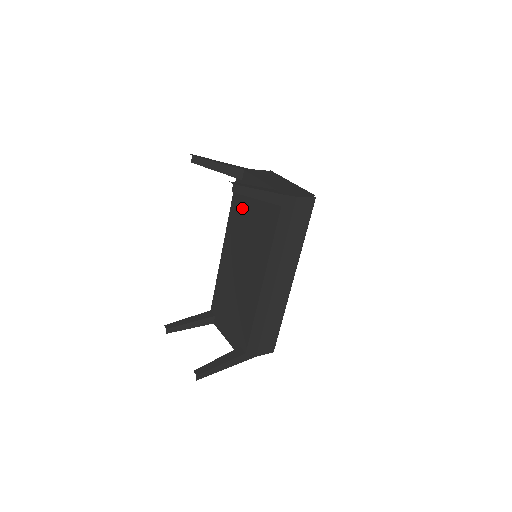
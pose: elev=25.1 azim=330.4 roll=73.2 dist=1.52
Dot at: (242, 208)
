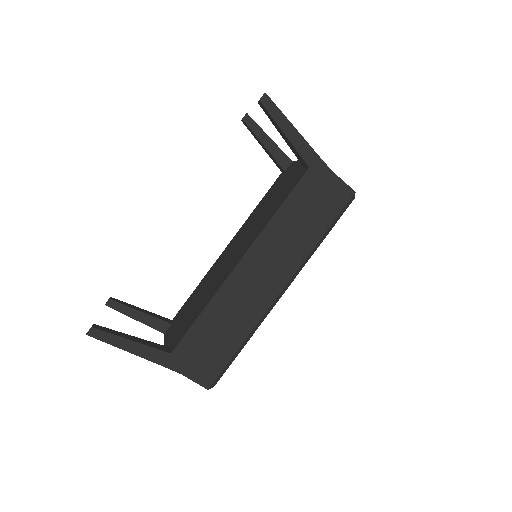
Dot at: (269, 196)
